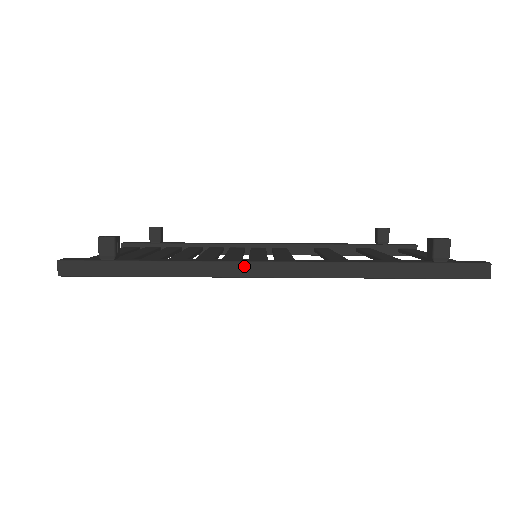
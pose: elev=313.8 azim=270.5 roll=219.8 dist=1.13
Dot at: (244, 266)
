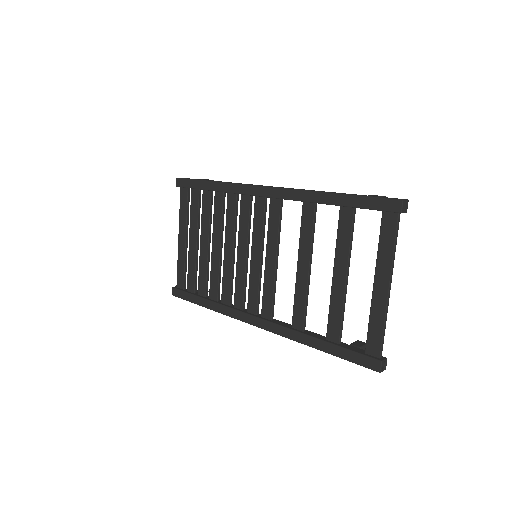
Dot at: occluded
